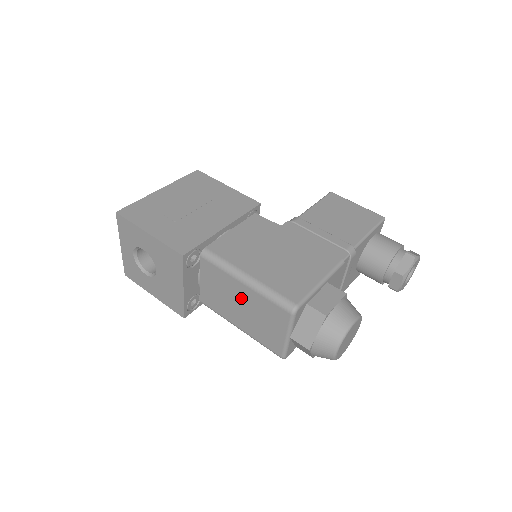
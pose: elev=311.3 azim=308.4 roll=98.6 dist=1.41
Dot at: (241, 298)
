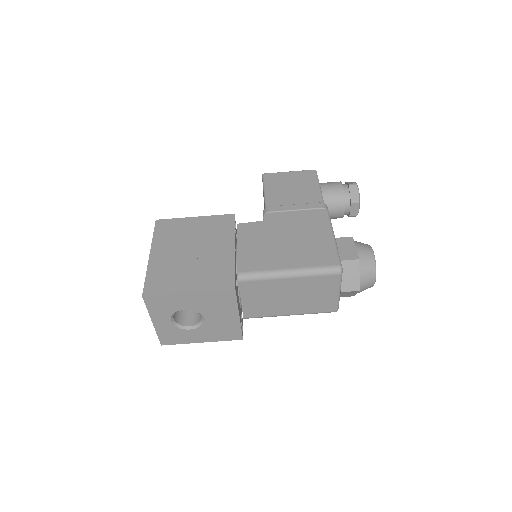
Dot at: (289, 290)
